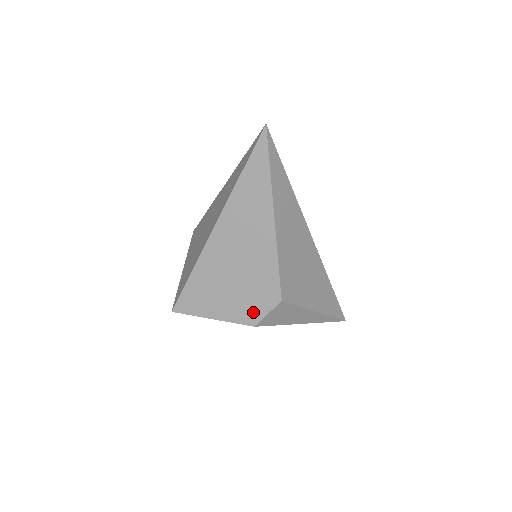
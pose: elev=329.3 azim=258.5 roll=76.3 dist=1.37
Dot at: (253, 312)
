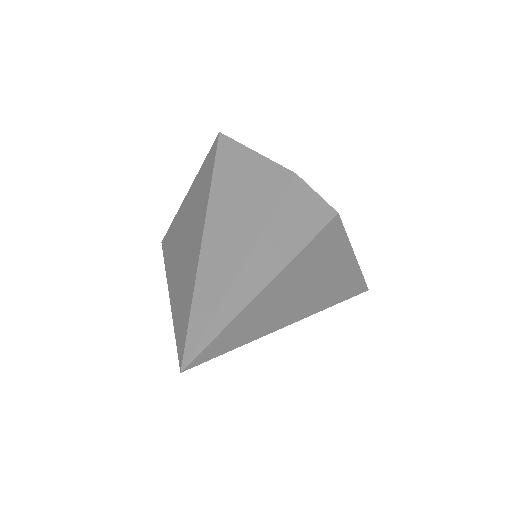
Dot at: occluded
